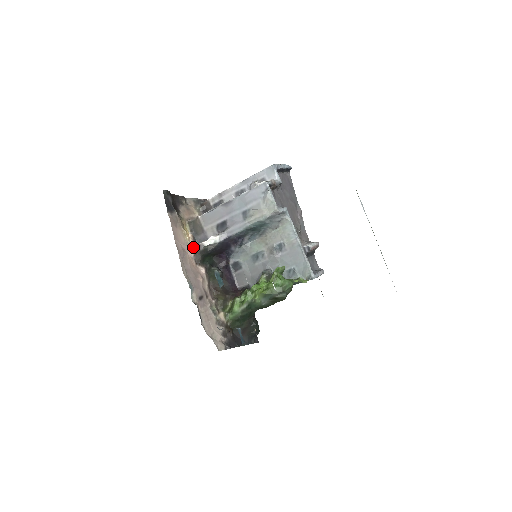
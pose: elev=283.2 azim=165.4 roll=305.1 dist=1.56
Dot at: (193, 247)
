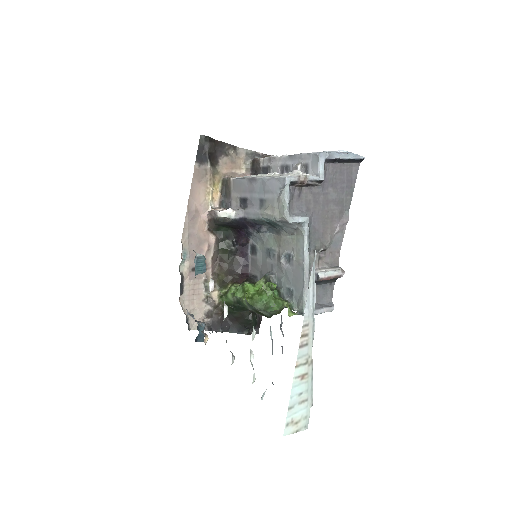
Dot at: (208, 212)
